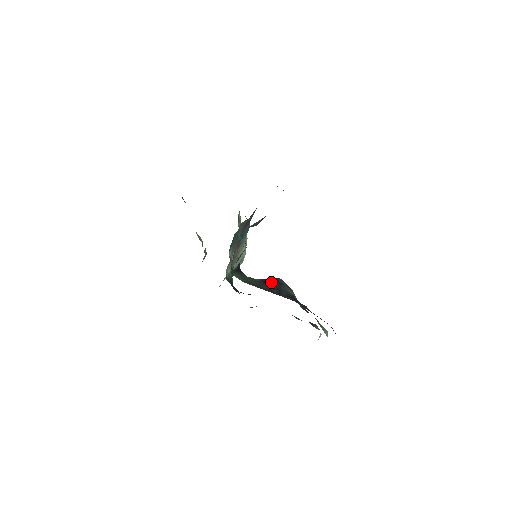
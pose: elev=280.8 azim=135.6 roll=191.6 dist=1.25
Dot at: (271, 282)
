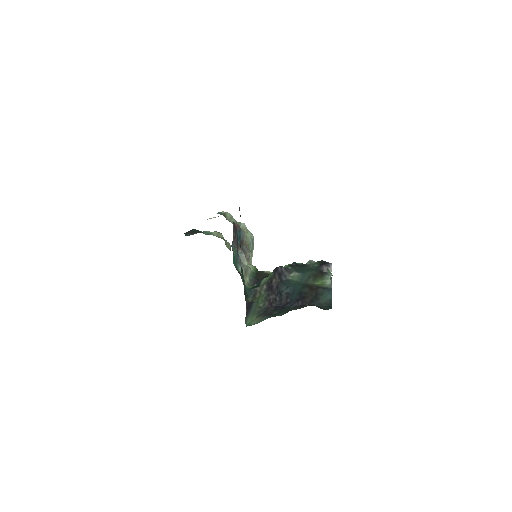
Dot at: (274, 284)
